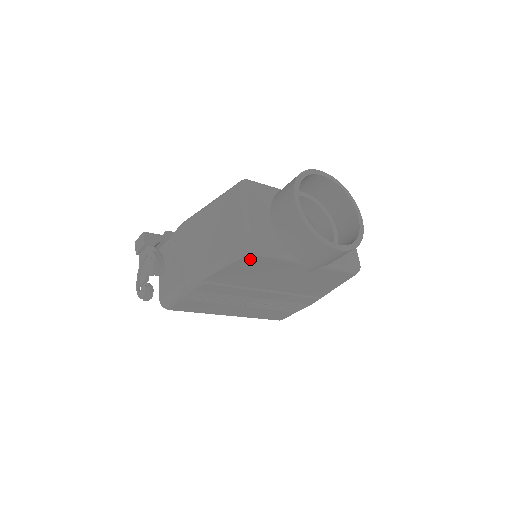
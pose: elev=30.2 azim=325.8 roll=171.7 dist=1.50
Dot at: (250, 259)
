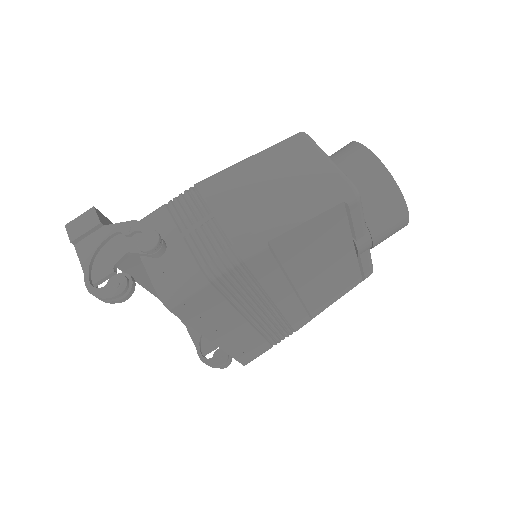
Dot at: (342, 209)
